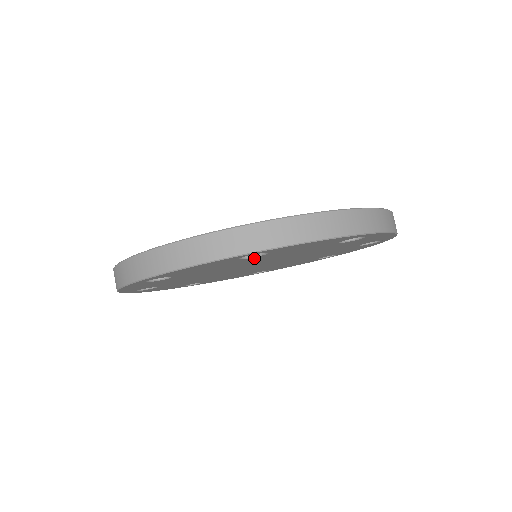
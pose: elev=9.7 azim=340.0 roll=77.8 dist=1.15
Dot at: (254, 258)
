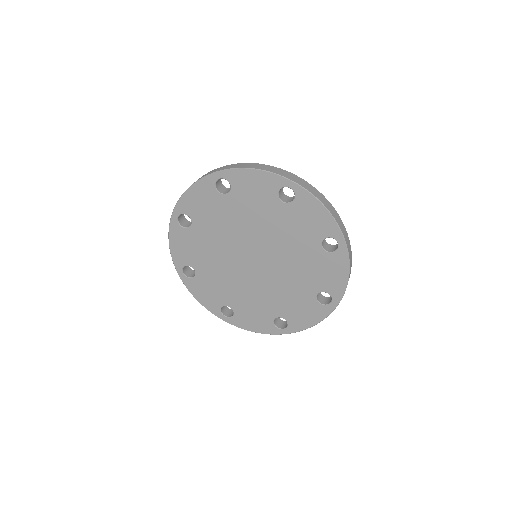
Dot at: (280, 208)
